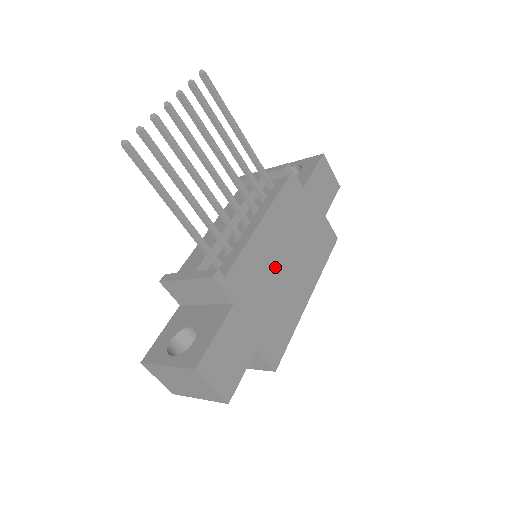
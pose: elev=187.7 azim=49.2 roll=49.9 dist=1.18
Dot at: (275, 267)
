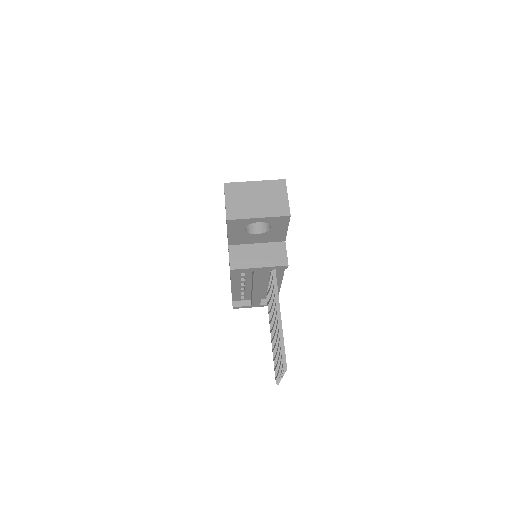
Dot at: occluded
